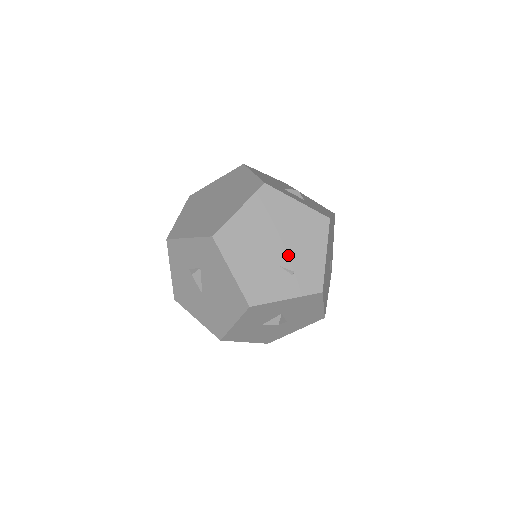
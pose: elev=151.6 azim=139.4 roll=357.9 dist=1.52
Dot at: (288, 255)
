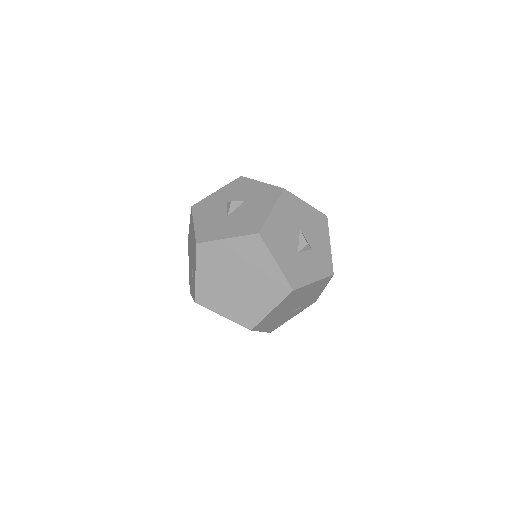
Dot at: (299, 304)
